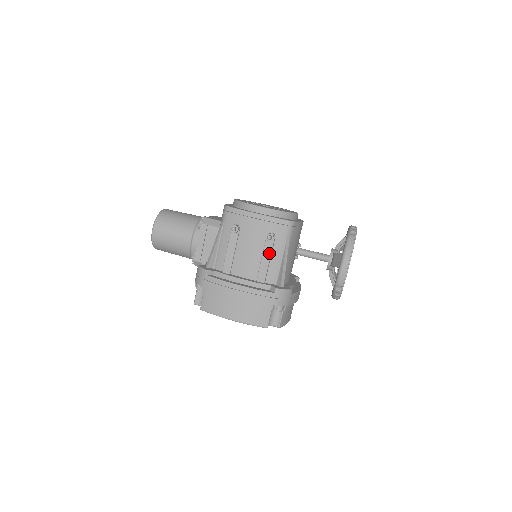
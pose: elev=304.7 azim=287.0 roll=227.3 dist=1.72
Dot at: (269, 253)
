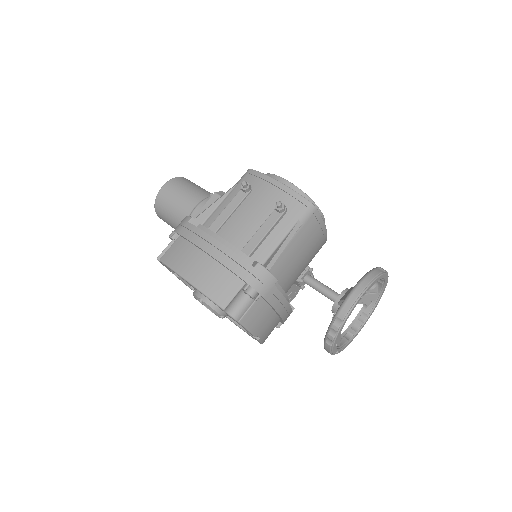
Dot at: (271, 225)
